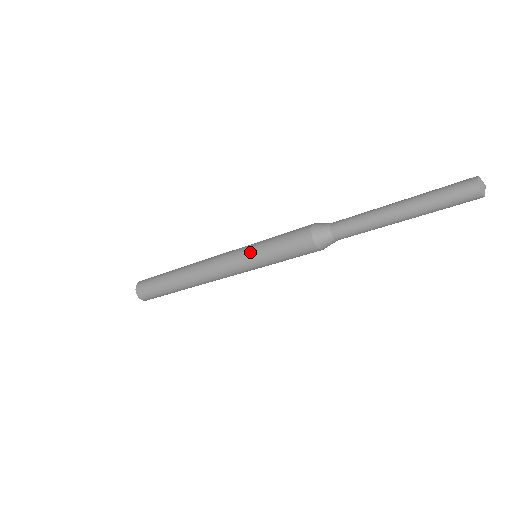
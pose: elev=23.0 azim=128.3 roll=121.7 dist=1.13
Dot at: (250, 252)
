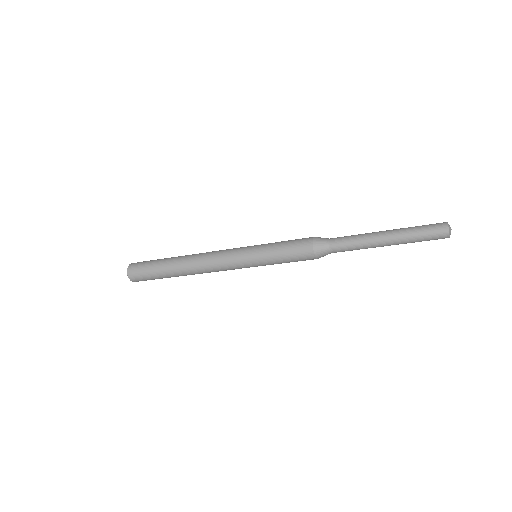
Dot at: (256, 264)
